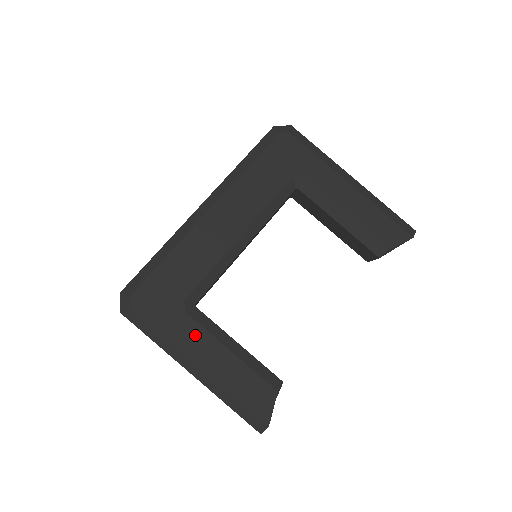
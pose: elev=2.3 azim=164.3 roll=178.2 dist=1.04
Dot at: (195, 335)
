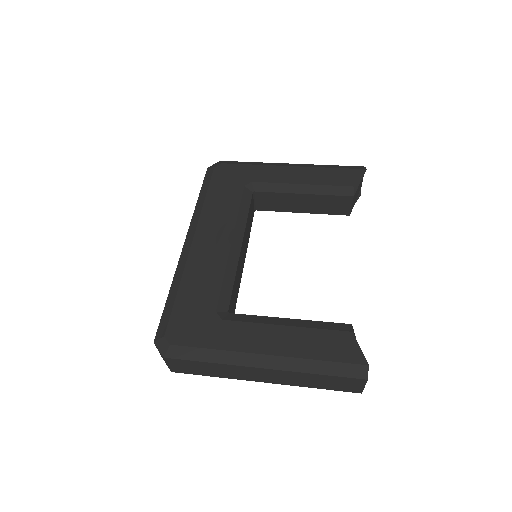
Dot at: (244, 332)
